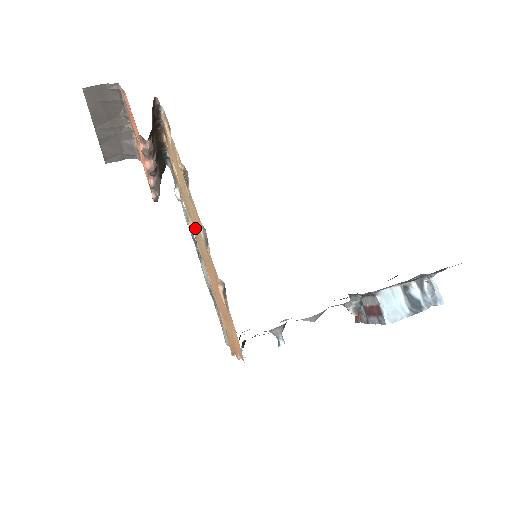
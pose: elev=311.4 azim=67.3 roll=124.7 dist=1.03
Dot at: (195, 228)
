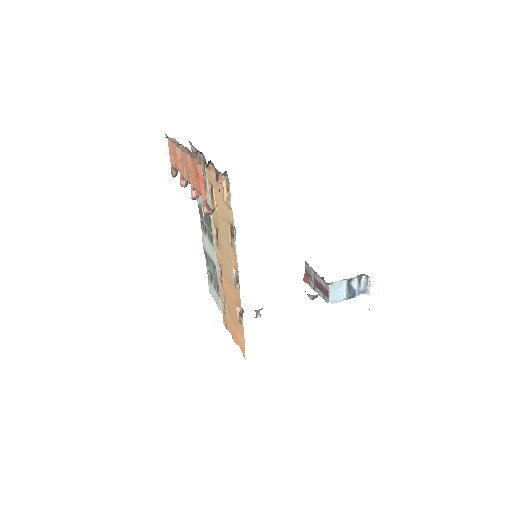
Dot at: (223, 252)
